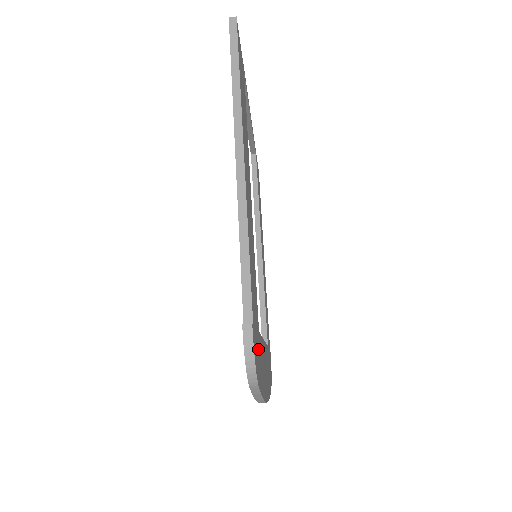
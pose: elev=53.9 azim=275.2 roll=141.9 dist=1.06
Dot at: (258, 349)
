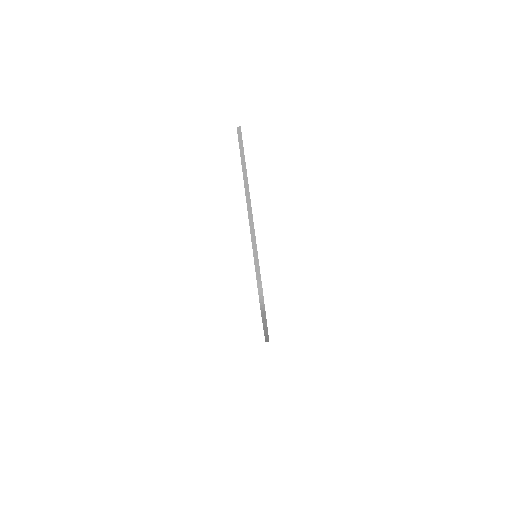
Dot at: occluded
